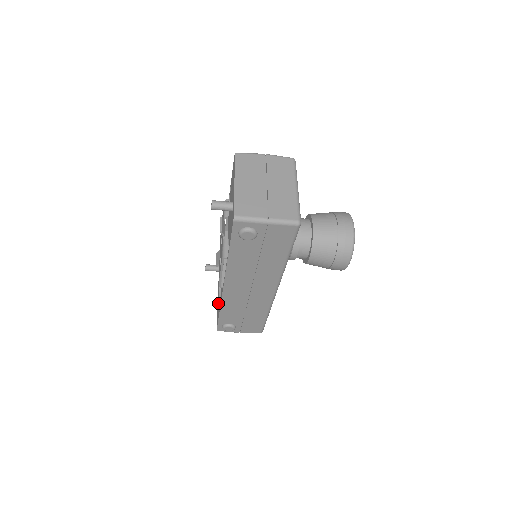
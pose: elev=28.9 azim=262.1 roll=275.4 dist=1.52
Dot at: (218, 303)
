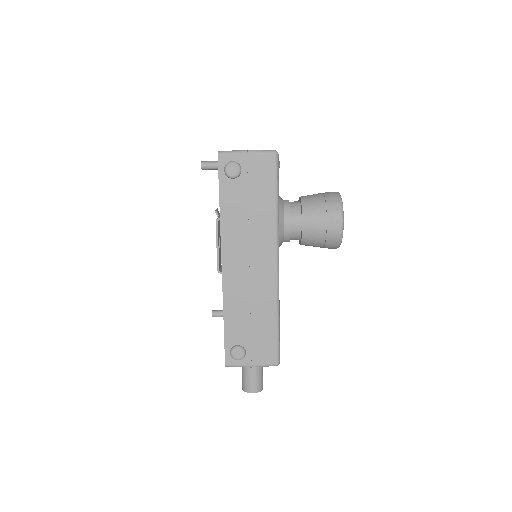
Dot at: occluded
